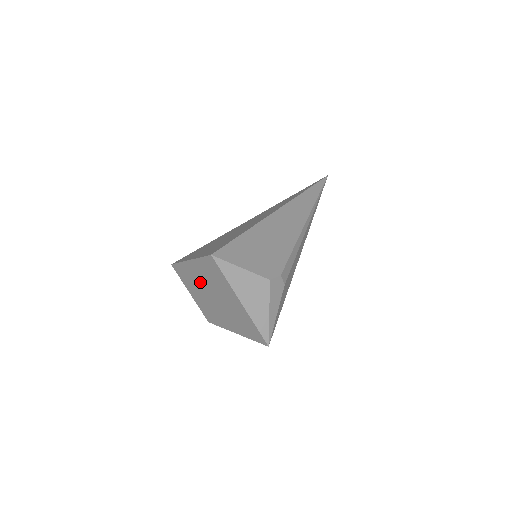
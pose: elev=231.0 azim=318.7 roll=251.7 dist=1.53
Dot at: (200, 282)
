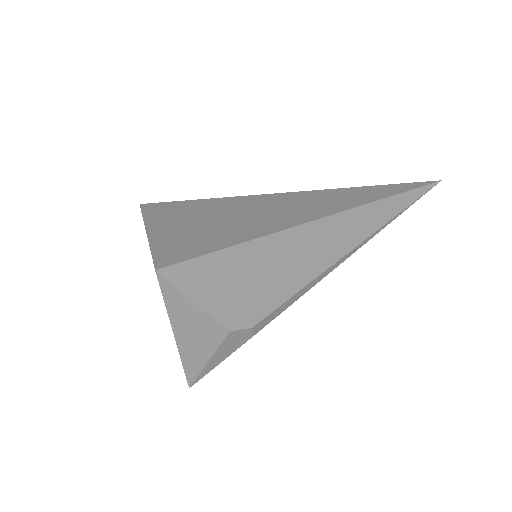
Dot at: occluded
